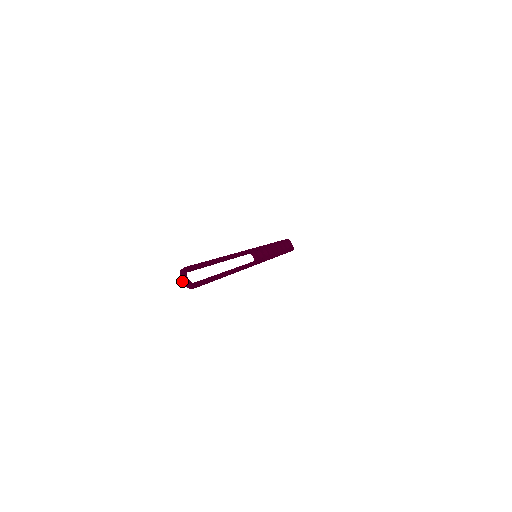
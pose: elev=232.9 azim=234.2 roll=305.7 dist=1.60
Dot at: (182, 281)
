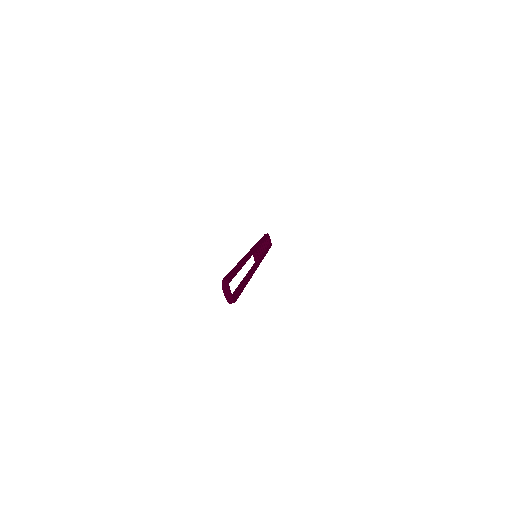
Dot at: (225, 295)
